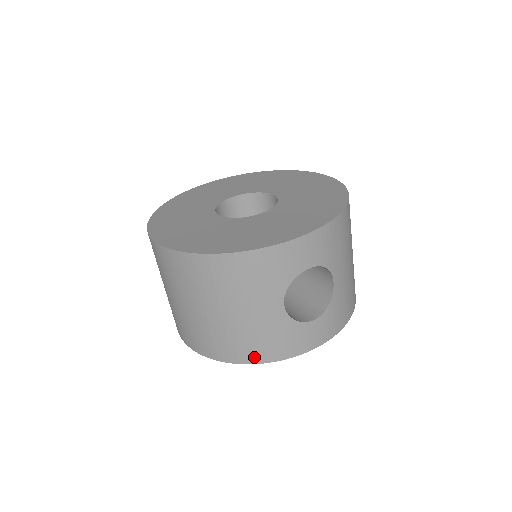
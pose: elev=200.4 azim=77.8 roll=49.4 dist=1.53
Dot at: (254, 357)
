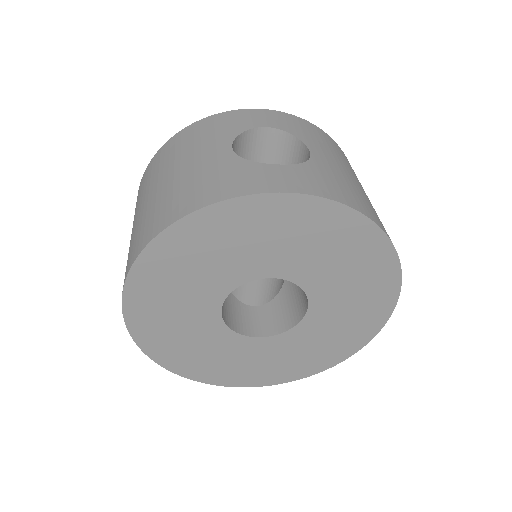
Dot at: (184, 208)
